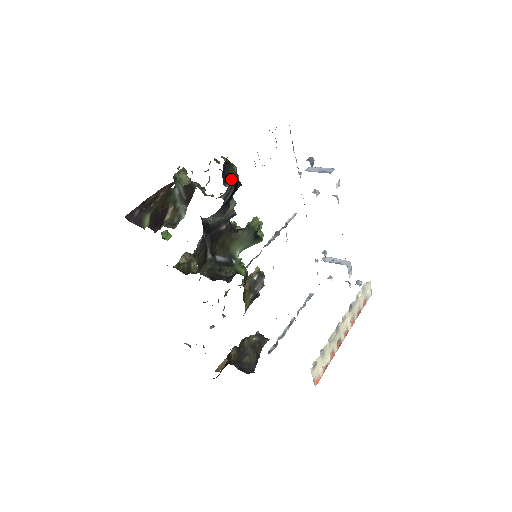
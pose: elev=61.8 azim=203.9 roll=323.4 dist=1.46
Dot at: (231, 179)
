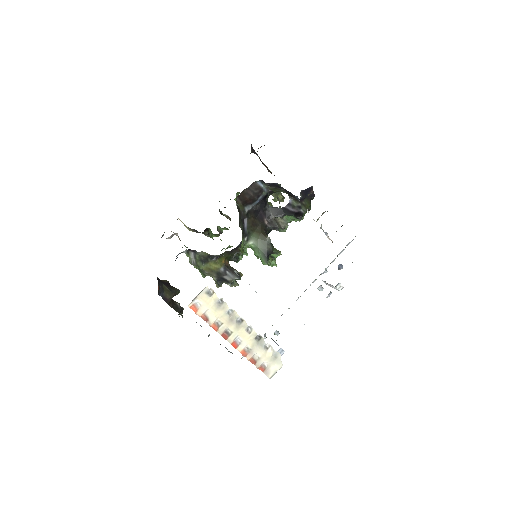
Dot at: (304, 203)
